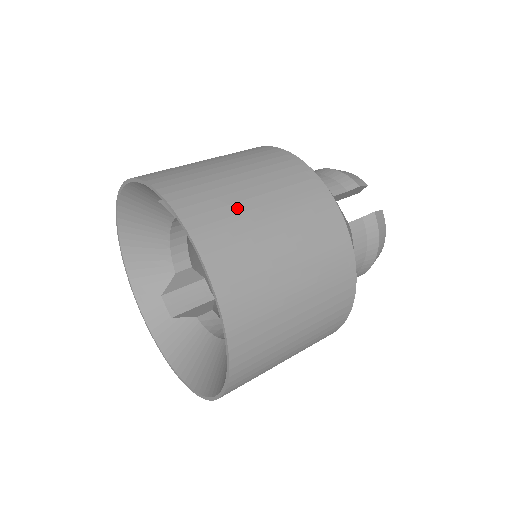
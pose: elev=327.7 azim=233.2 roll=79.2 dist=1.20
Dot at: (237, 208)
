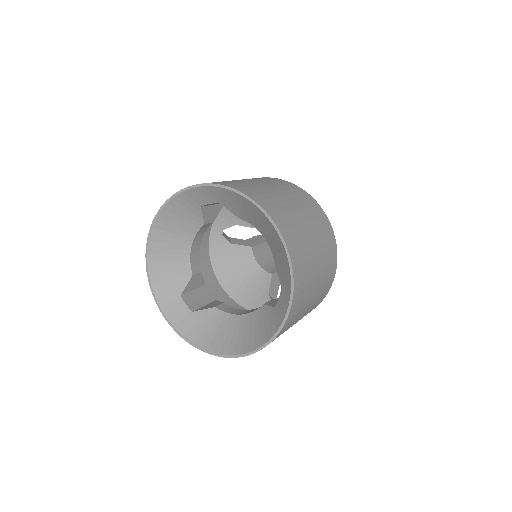
Dot at: (278, 200)
